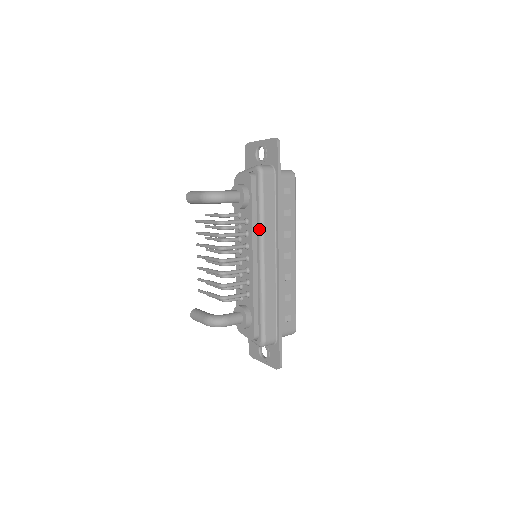
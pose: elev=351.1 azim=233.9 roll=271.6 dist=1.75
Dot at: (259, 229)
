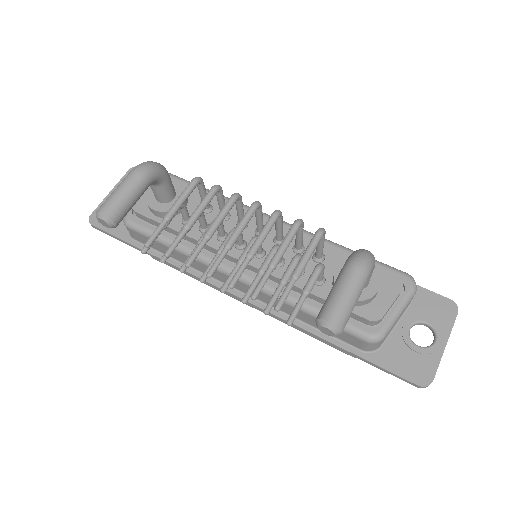
Dot at: occluded
